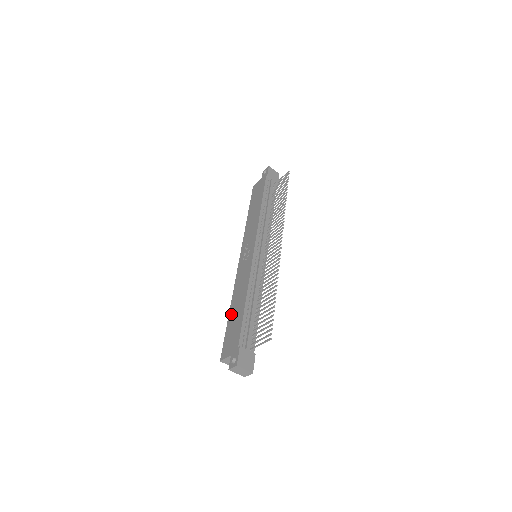
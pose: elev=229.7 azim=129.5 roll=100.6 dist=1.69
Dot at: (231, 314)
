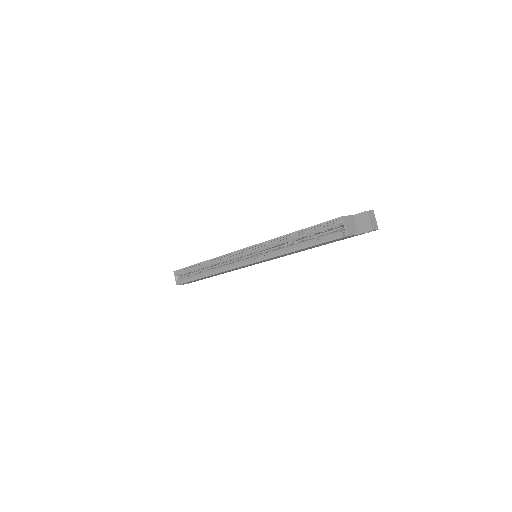
Dot at: occluded
